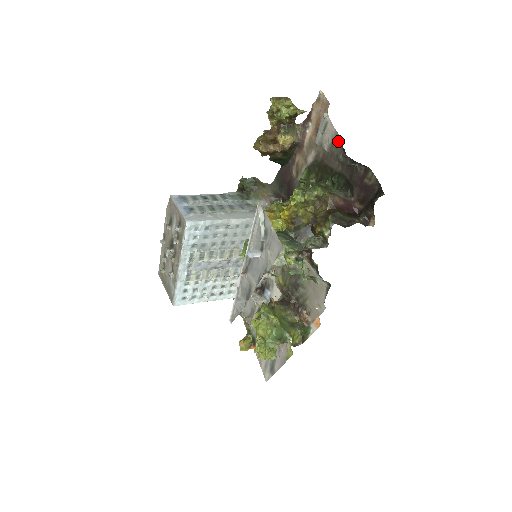
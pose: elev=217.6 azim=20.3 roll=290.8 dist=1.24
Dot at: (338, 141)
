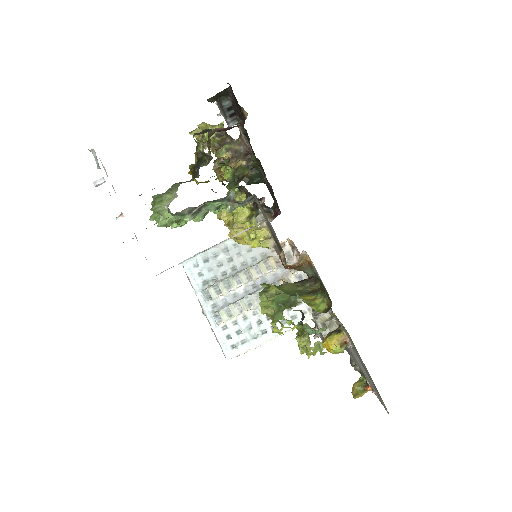
Dot at: (218, 103)
